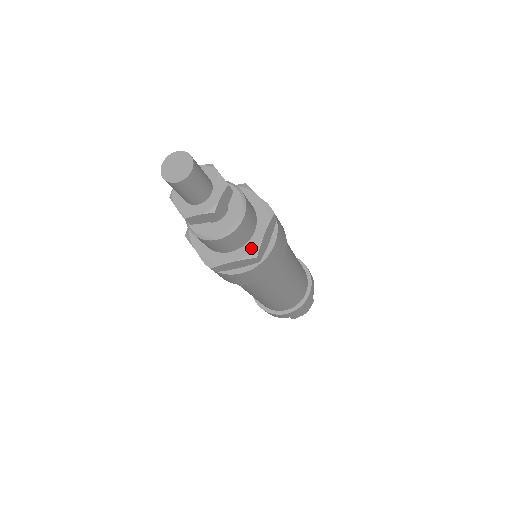
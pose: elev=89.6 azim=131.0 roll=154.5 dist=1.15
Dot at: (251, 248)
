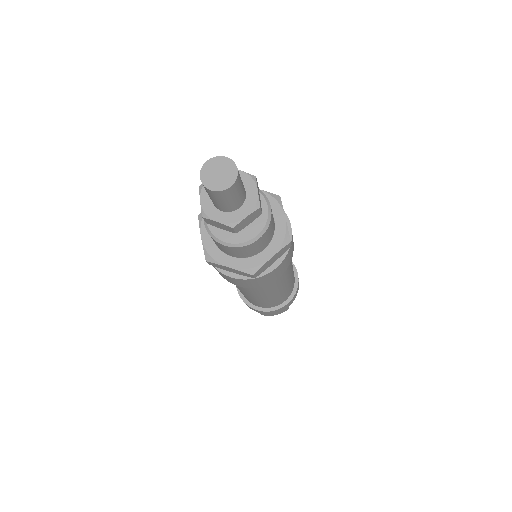
Dot at: (252, 264)
